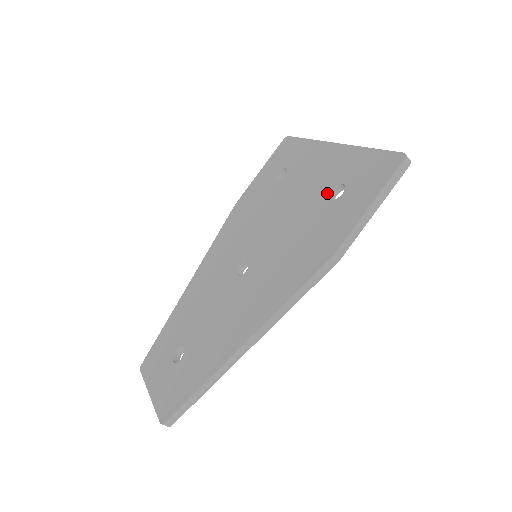
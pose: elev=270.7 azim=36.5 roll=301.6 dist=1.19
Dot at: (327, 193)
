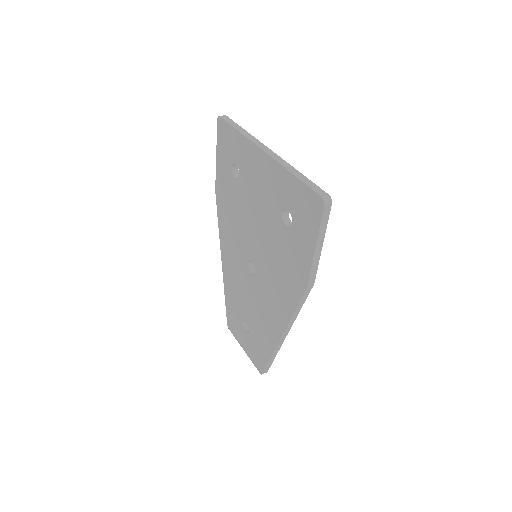
Dot at: (280, 216)
